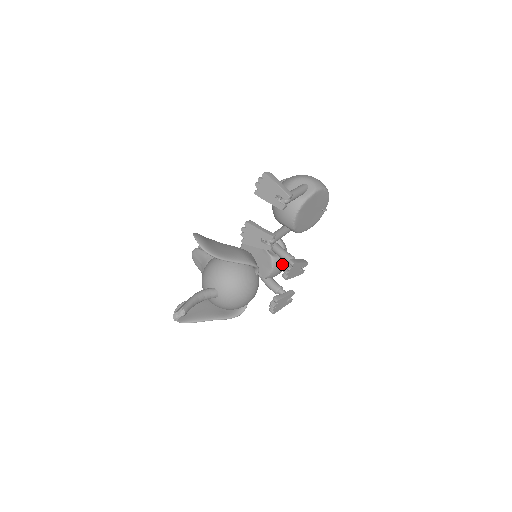
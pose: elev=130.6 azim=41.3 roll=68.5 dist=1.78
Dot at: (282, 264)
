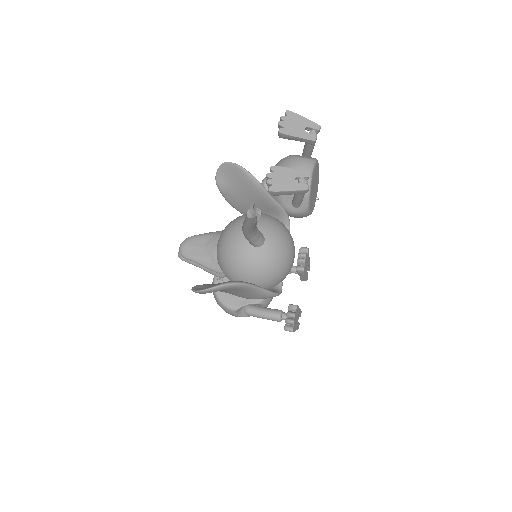
Dot at: occluded
